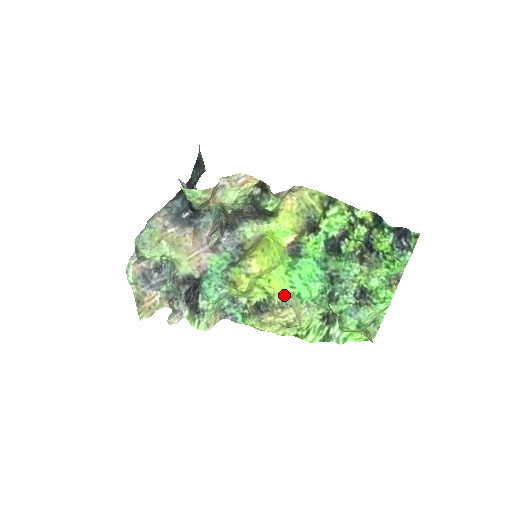
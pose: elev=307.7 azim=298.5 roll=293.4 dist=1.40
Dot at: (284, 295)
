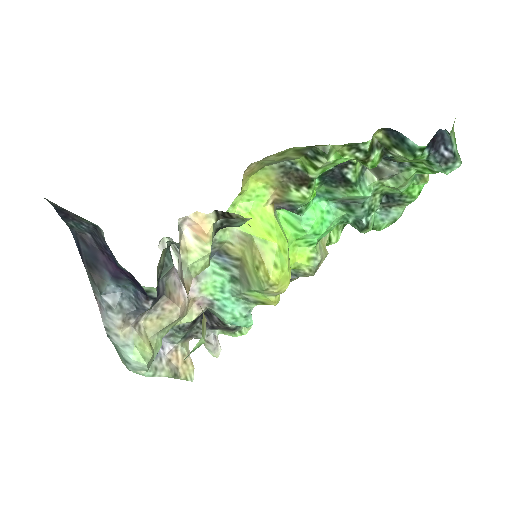
Dot at: (309, 259)
